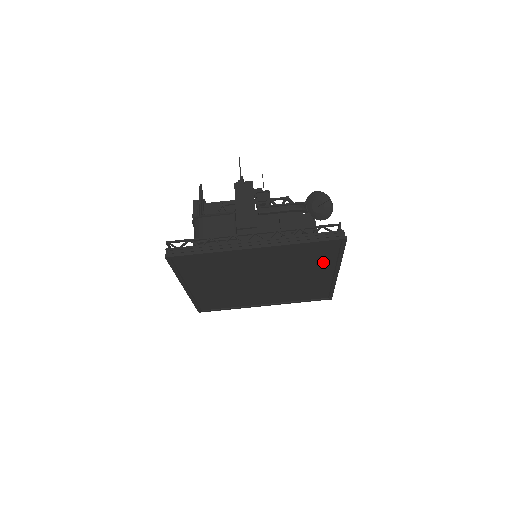
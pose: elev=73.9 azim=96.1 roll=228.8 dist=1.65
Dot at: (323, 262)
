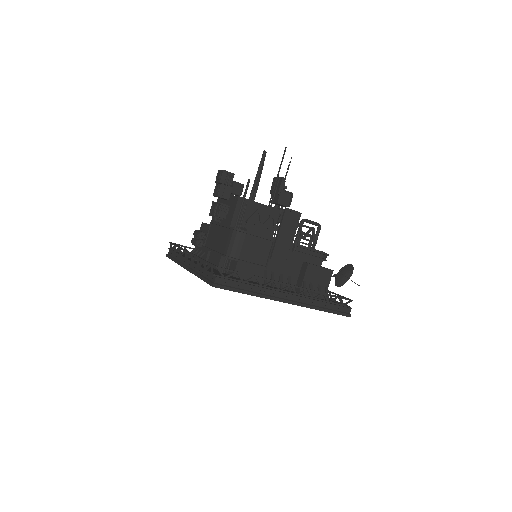
Dot at: occluded
